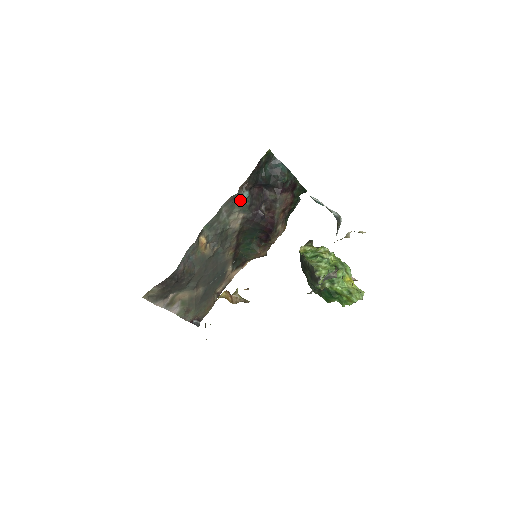
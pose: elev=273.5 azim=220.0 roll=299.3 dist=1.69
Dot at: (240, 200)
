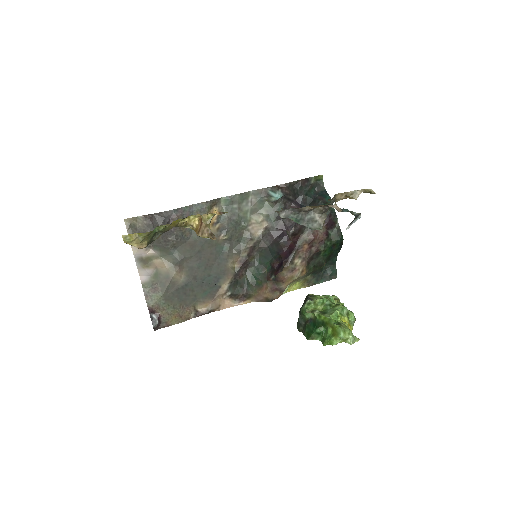
Dot at: (271, 200)
